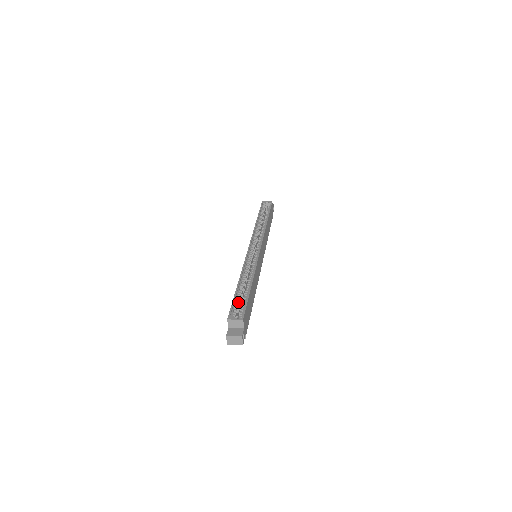
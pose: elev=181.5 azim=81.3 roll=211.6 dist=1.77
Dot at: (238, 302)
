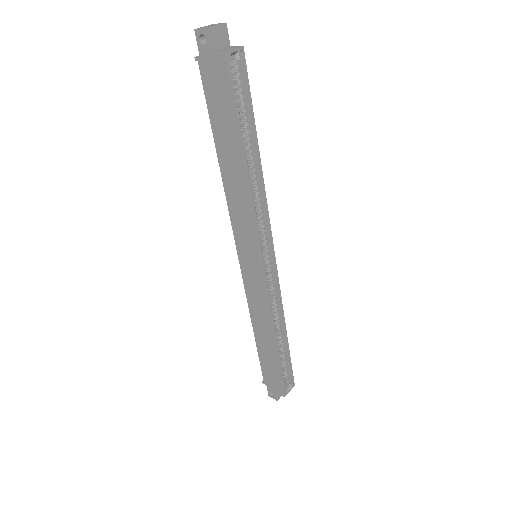
Dot at: occluded
